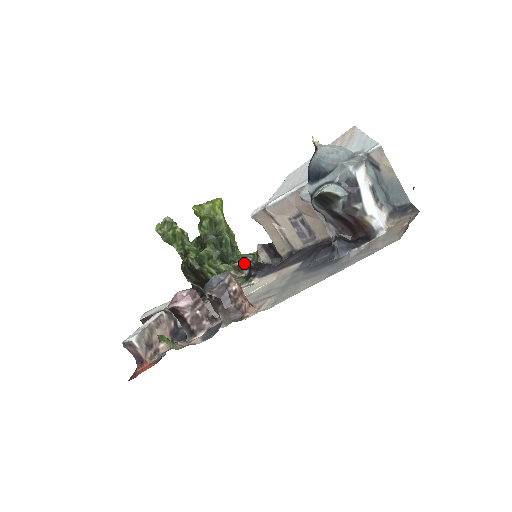
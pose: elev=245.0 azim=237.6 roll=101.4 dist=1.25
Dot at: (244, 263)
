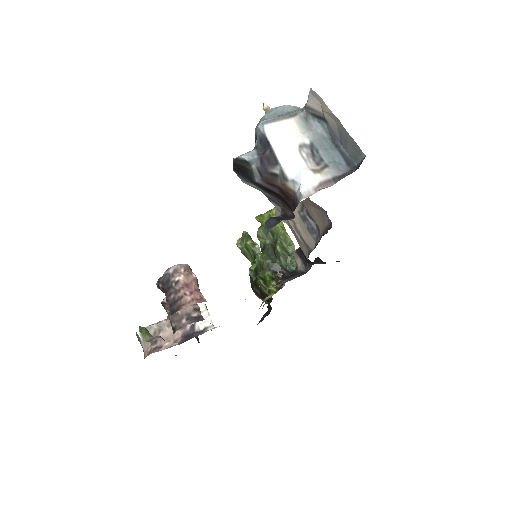
Dot at: occluded
